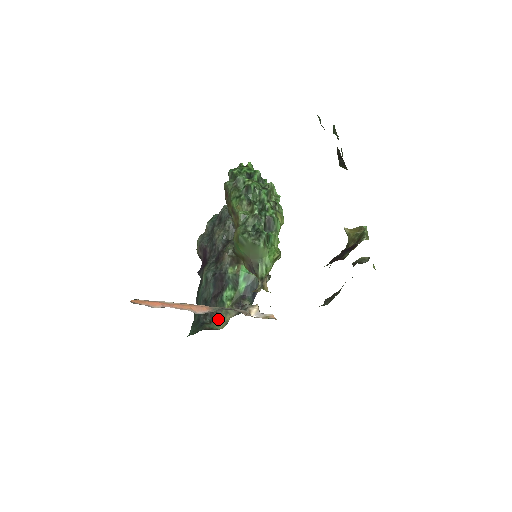
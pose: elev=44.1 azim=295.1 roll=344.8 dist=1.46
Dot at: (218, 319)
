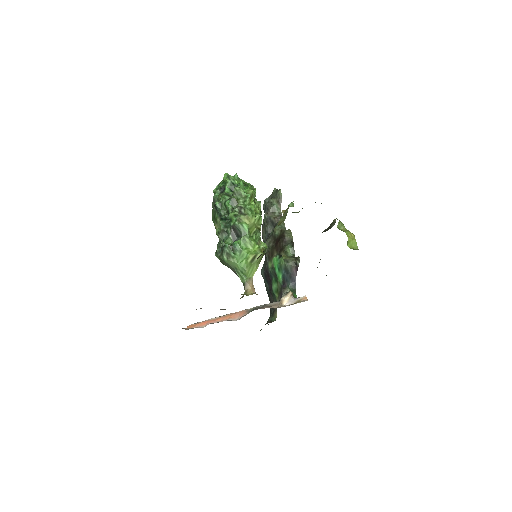
Dot at: (275, 311)
